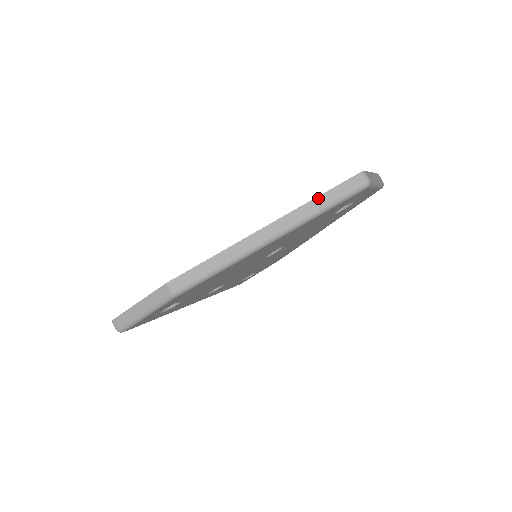
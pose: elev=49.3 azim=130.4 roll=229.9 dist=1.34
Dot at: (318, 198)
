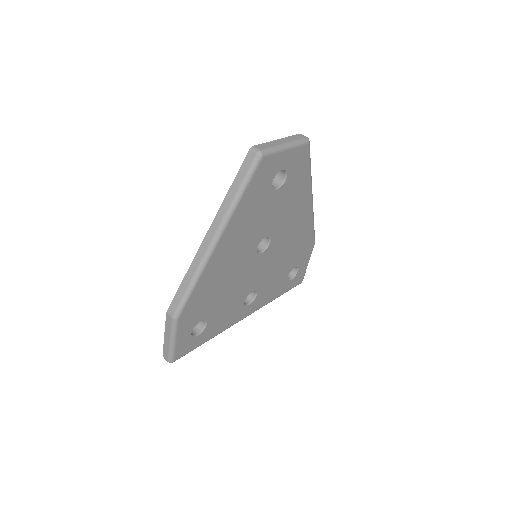
Dot at: (230, 190)
